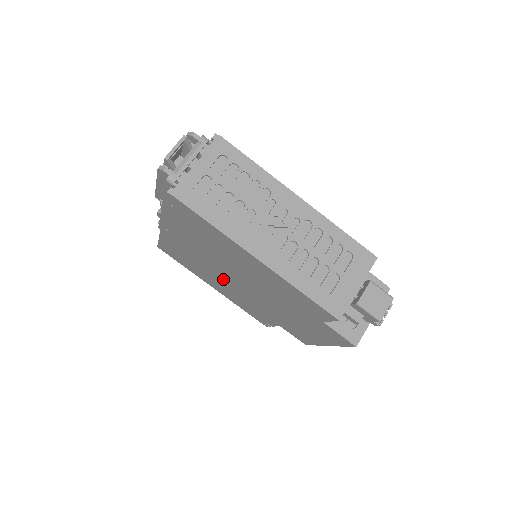
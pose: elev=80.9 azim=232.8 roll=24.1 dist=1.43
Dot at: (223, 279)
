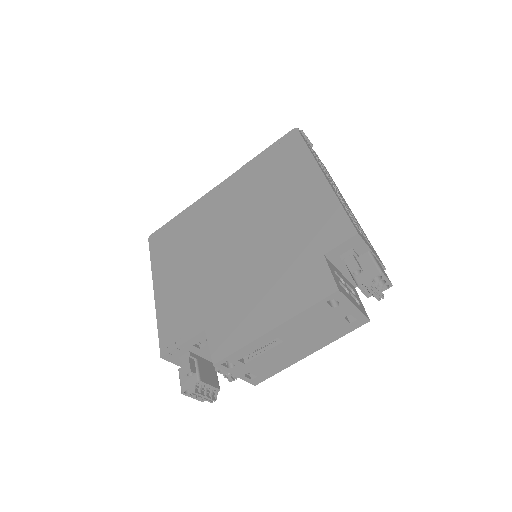
Dot at: (209, 251)
